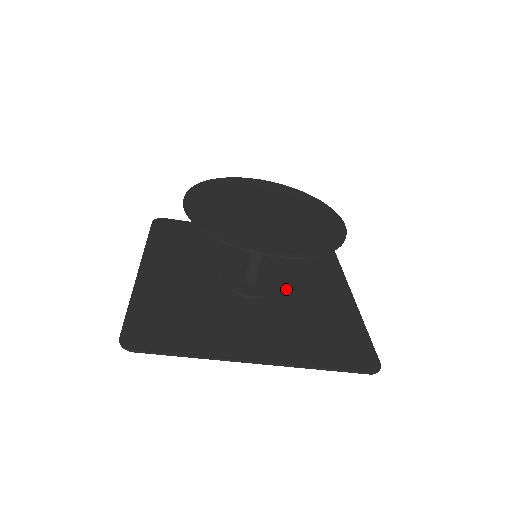
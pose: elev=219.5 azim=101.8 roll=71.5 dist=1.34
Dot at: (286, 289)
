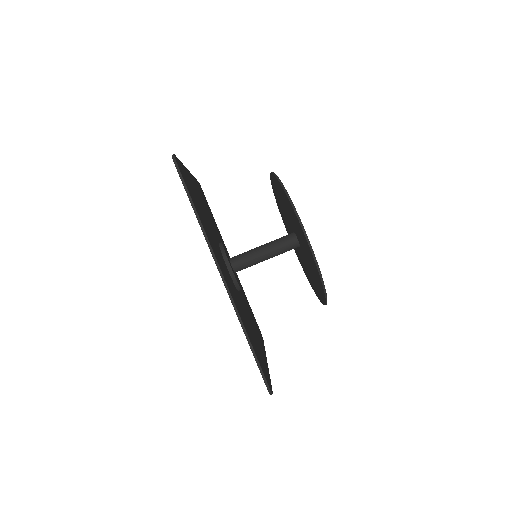
Dot at: occluded
